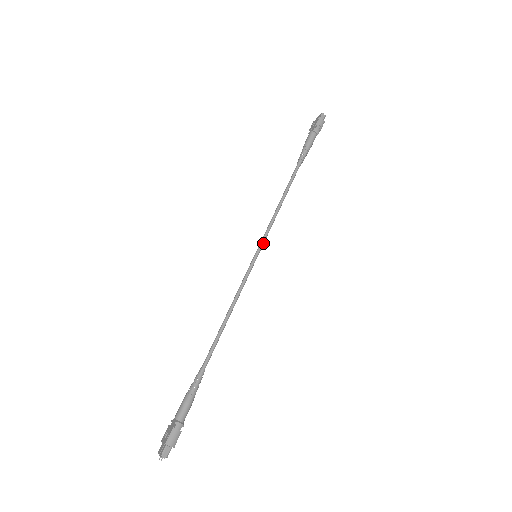
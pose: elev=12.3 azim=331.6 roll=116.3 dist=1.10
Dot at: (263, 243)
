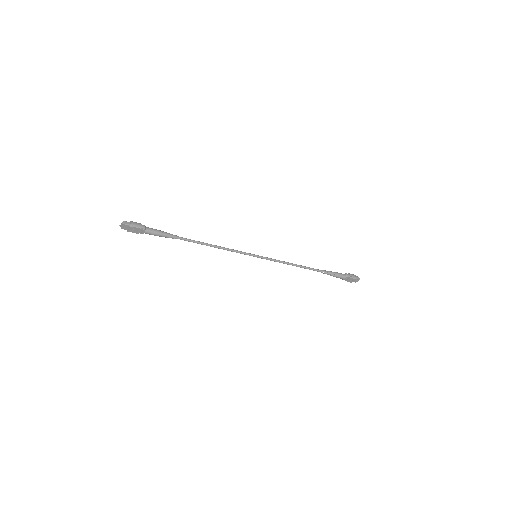
Dot at: (266, 258)
